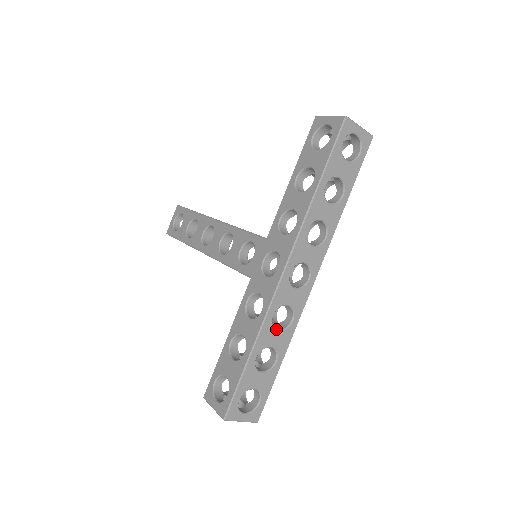
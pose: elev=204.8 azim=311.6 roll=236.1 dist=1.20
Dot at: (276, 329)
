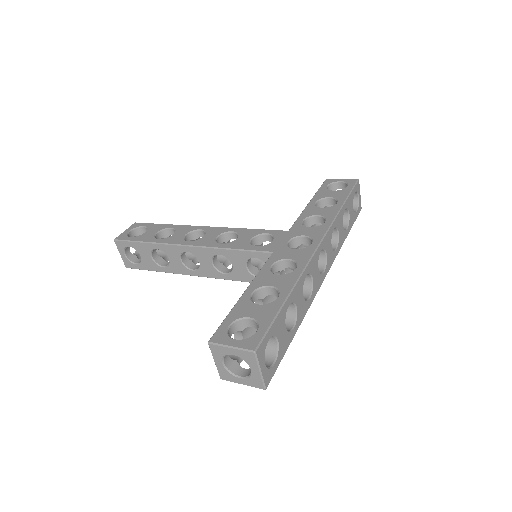
Dot at: occluded
